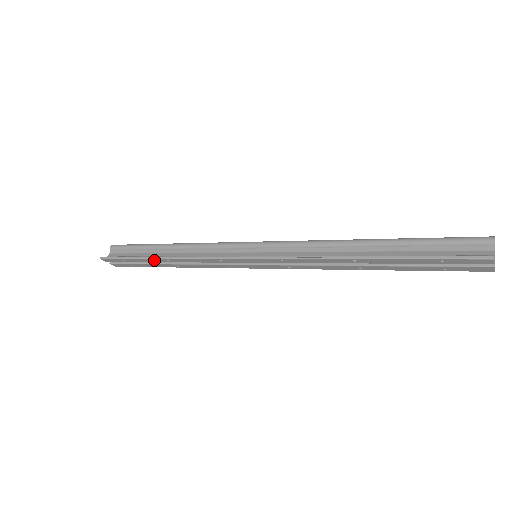
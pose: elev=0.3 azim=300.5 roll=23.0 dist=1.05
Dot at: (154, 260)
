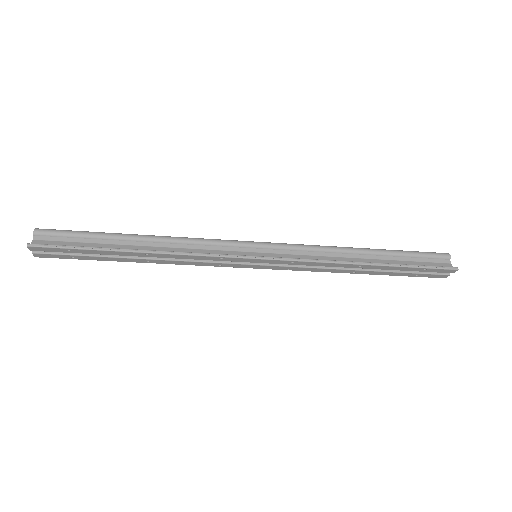
Dot at: (124, 253)
